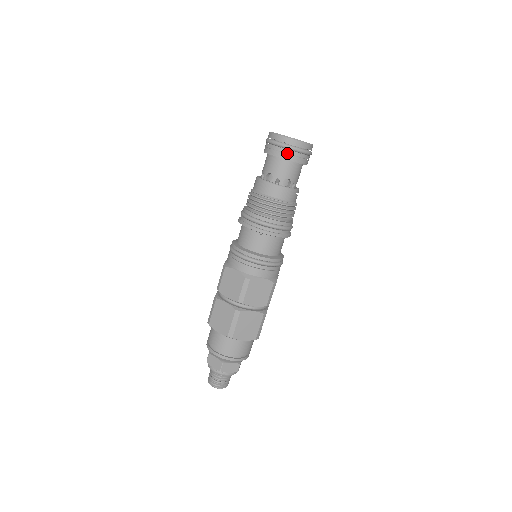
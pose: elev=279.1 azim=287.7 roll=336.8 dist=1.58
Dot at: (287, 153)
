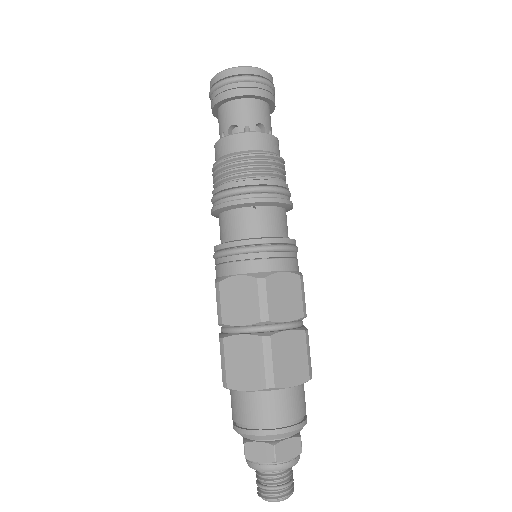
Dot at: (246, 86)
